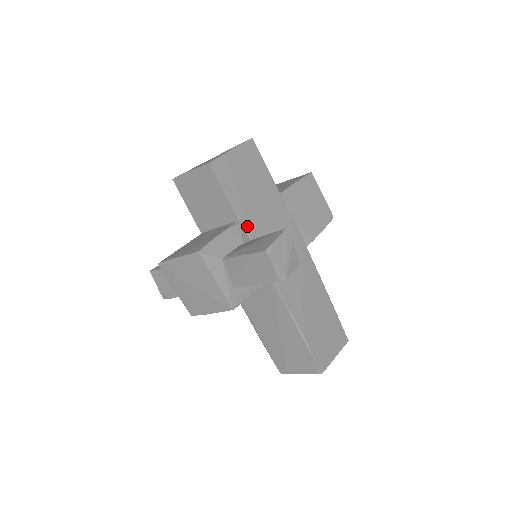
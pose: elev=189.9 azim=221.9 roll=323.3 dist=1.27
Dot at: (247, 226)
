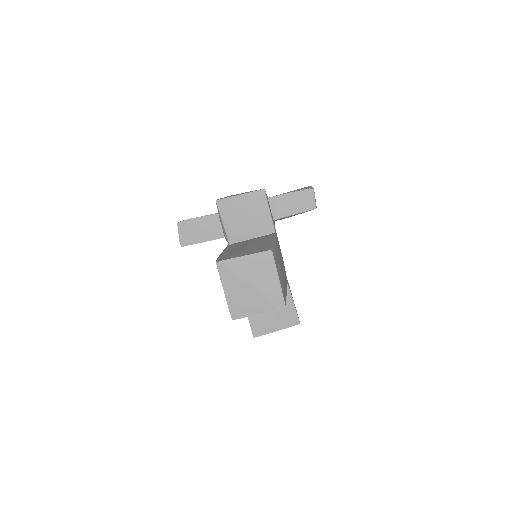
Dot at: occluded
